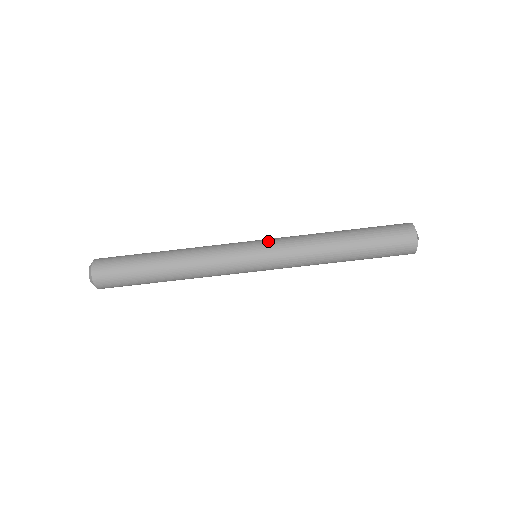
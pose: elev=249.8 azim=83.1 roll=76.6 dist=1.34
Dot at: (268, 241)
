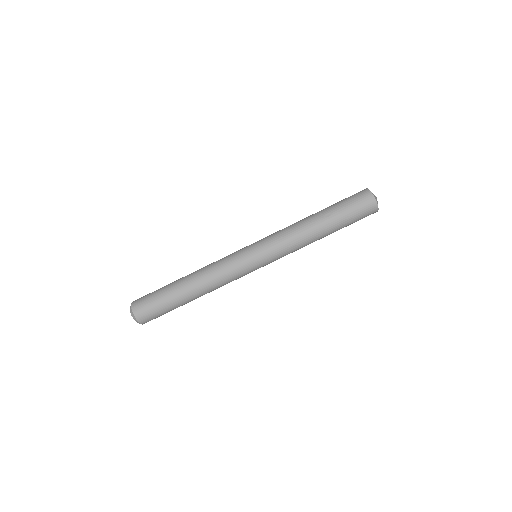
Dot at: (262, 244)
